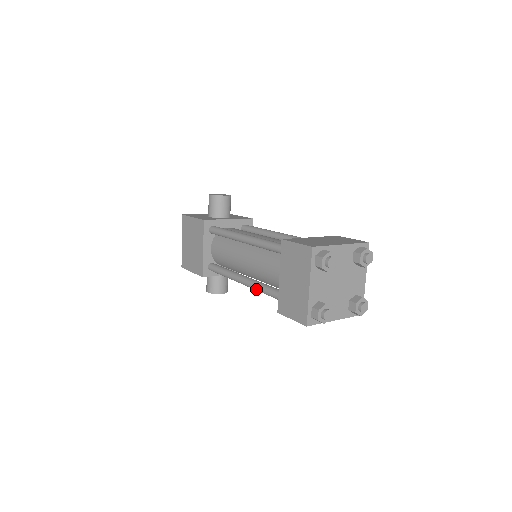
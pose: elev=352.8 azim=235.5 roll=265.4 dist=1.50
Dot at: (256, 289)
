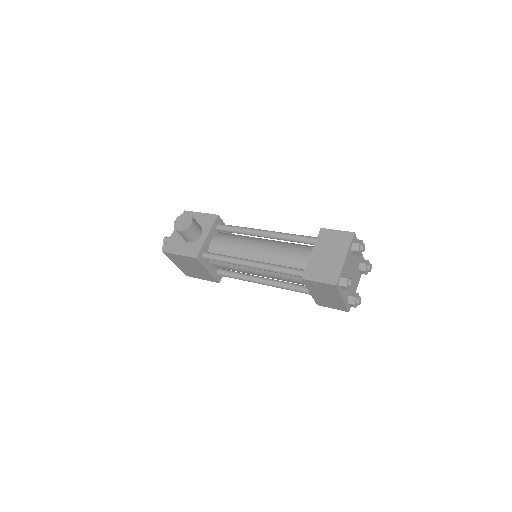
Dot at: occluded
